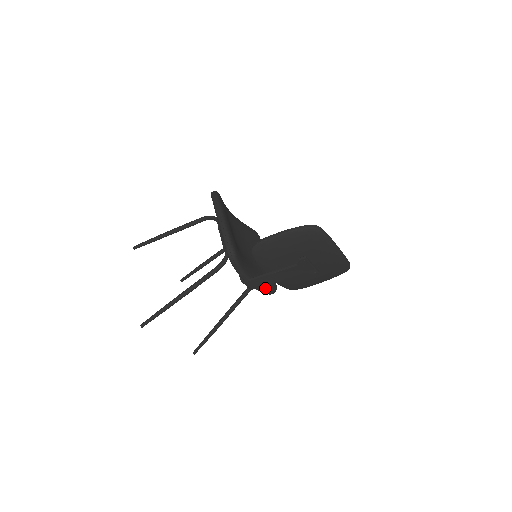
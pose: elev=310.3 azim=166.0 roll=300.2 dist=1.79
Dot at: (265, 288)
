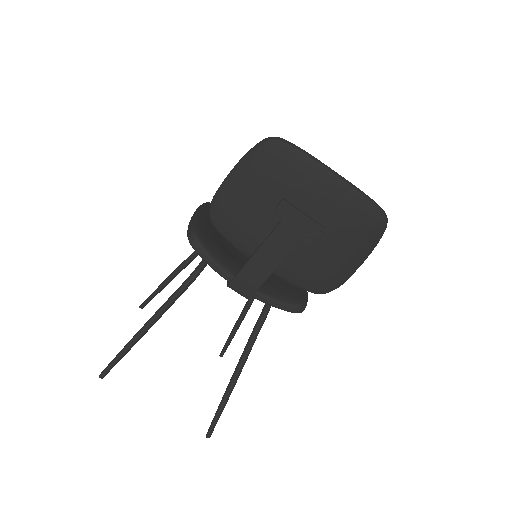
Dot at: (276, 298)
